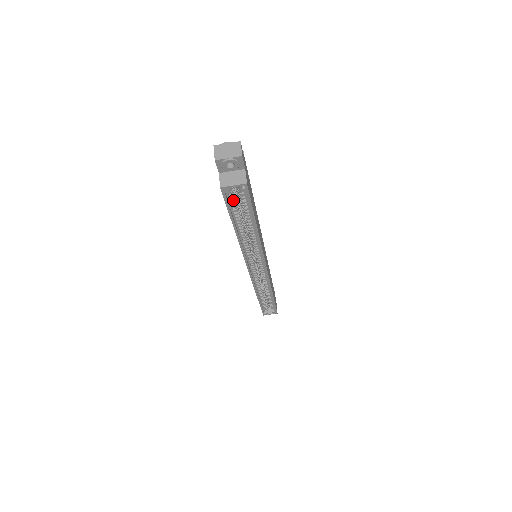
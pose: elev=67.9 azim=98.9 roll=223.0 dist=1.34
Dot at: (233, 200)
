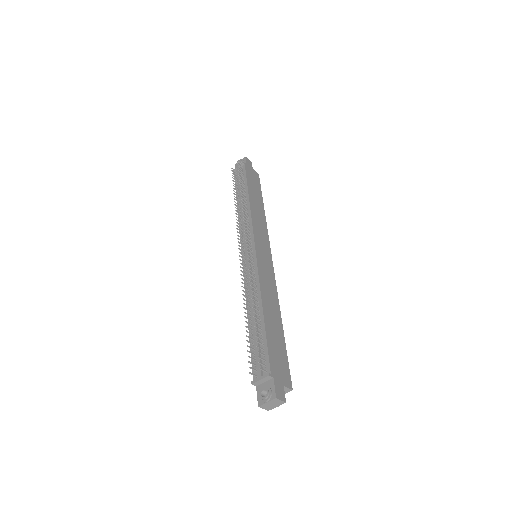
Dot at: occluded
